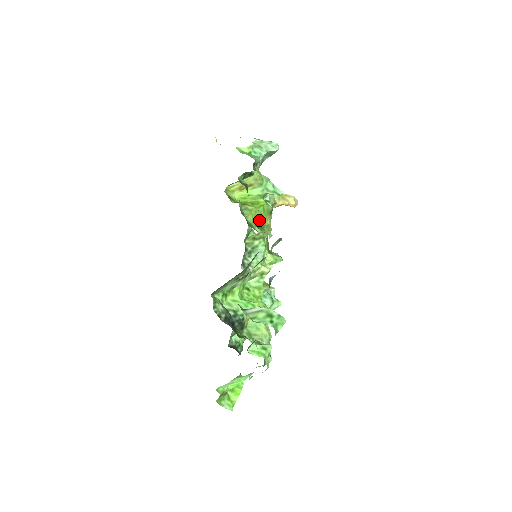
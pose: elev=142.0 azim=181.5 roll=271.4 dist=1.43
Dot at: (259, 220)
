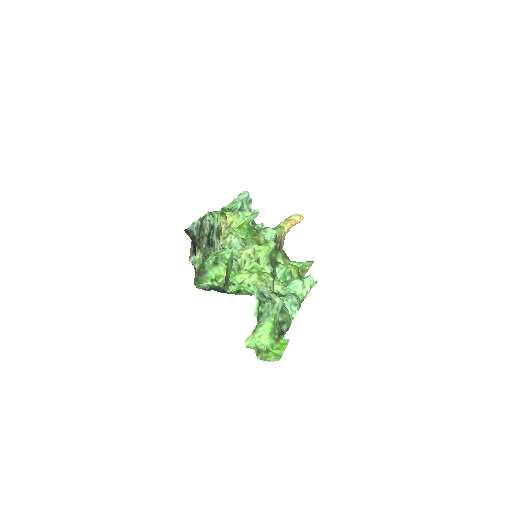
Dot at: occluded
